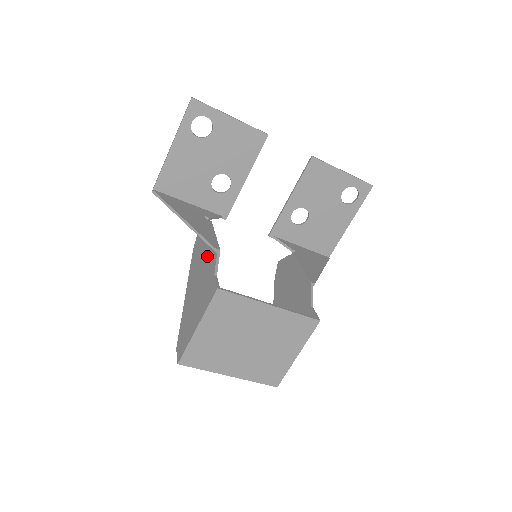
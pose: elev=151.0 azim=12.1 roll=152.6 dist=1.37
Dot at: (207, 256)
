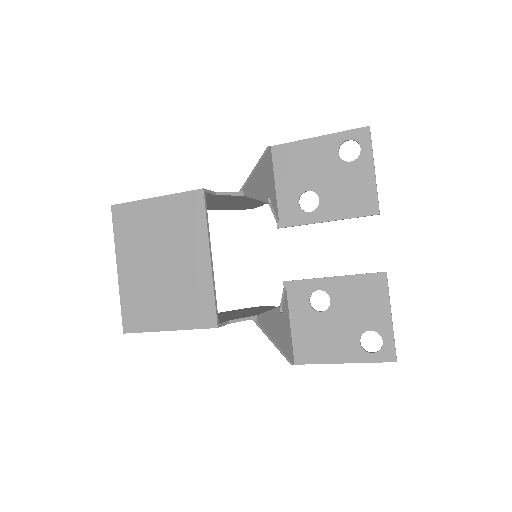
Dot at: occluded
